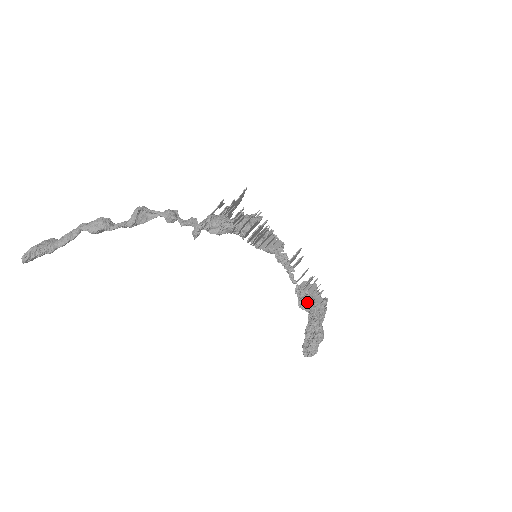
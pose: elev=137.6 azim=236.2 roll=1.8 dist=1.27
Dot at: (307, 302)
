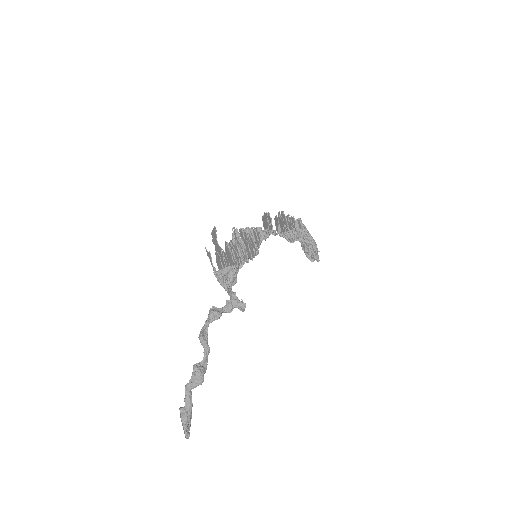
Dot at: (296, 238)
